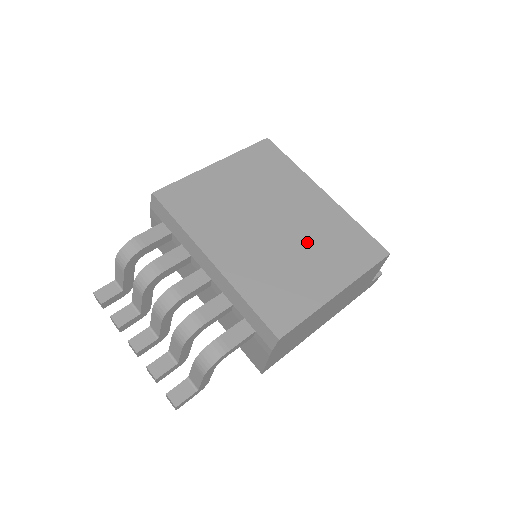
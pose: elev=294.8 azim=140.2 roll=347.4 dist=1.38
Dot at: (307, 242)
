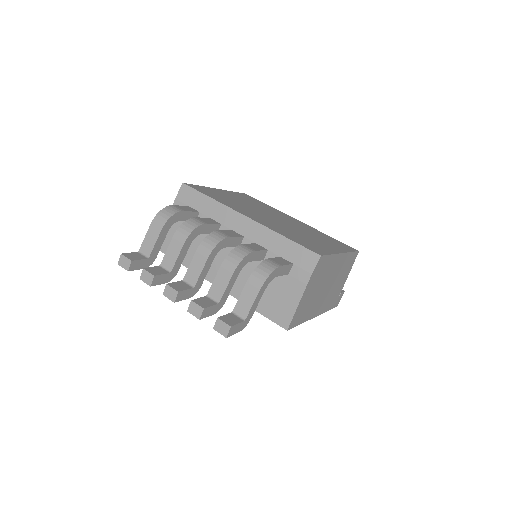
Dot at: (304, 231)
